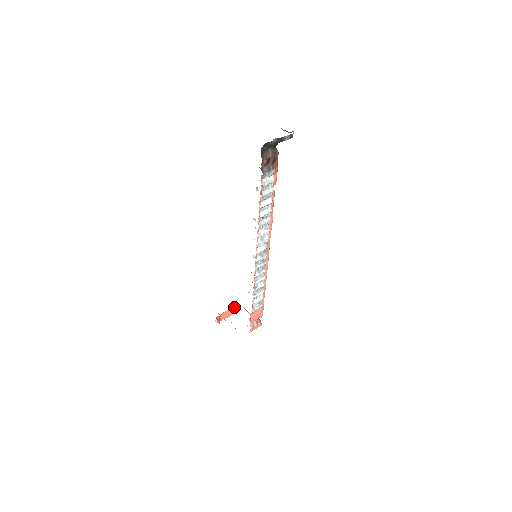
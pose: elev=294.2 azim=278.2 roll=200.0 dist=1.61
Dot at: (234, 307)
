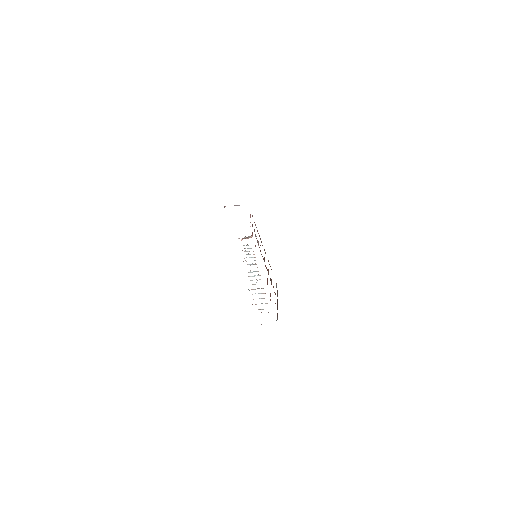
Dot at: occluded
